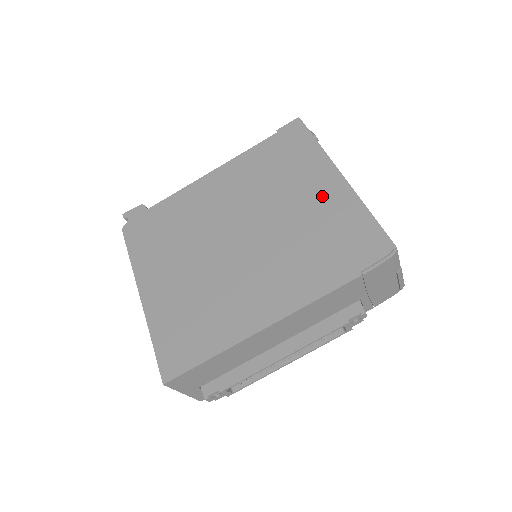
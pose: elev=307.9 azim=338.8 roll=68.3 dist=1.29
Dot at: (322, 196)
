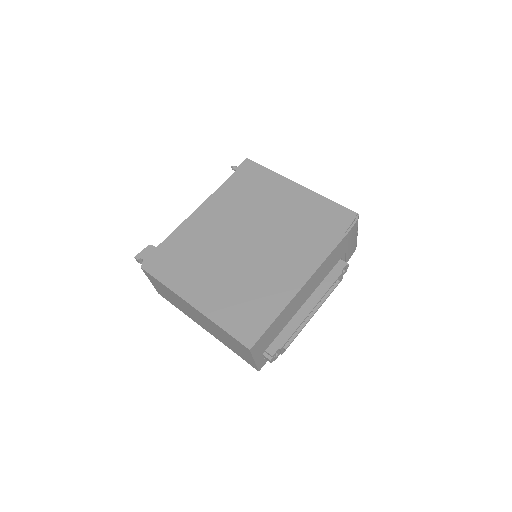
Dot at: (294, 200)
